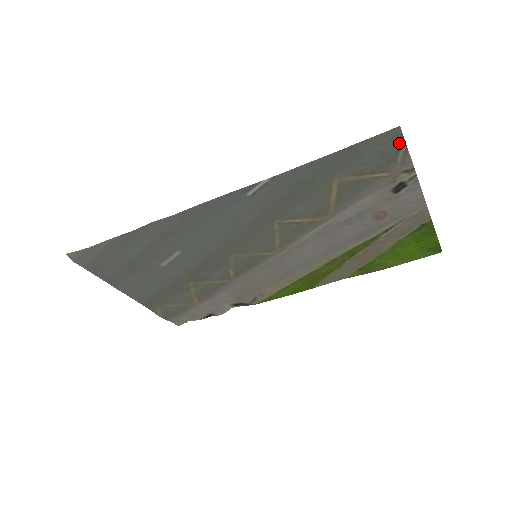
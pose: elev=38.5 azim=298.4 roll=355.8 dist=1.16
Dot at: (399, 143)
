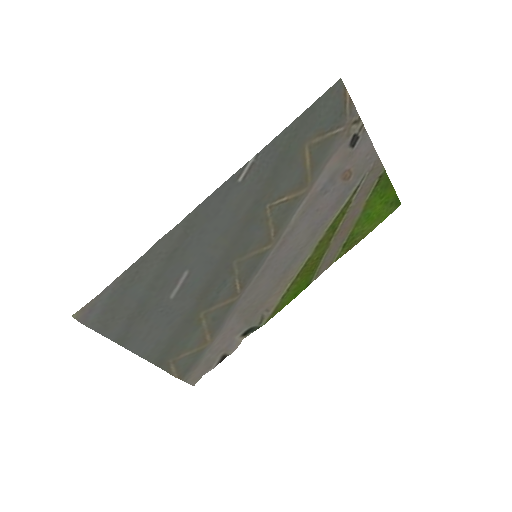
Dot at: (344, 95)
